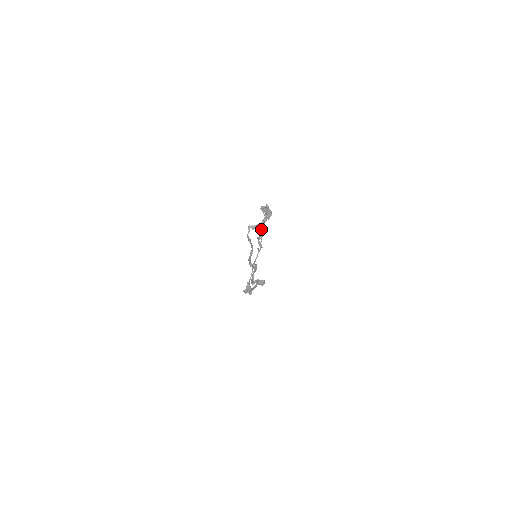
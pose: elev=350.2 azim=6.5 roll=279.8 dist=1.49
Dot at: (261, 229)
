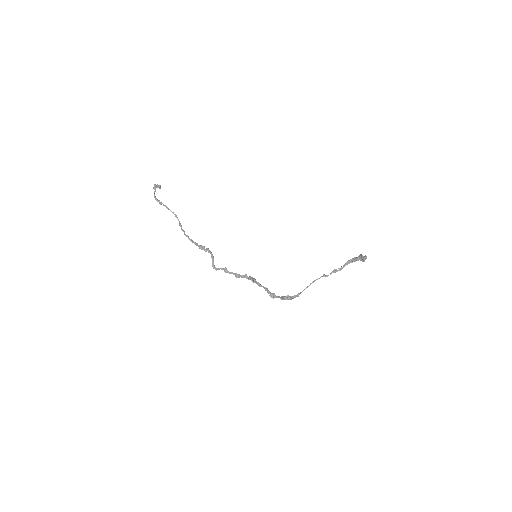
Dot at: (344, 266)
